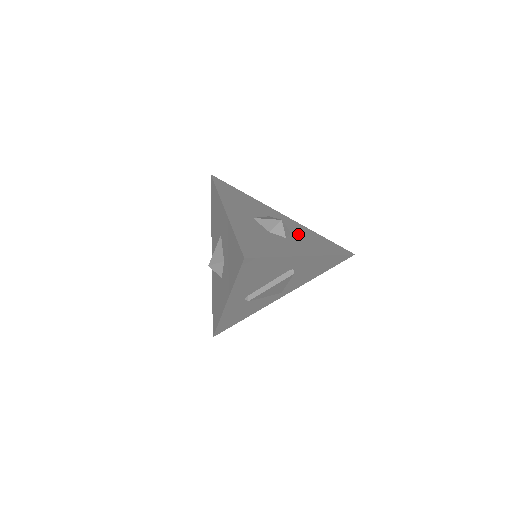
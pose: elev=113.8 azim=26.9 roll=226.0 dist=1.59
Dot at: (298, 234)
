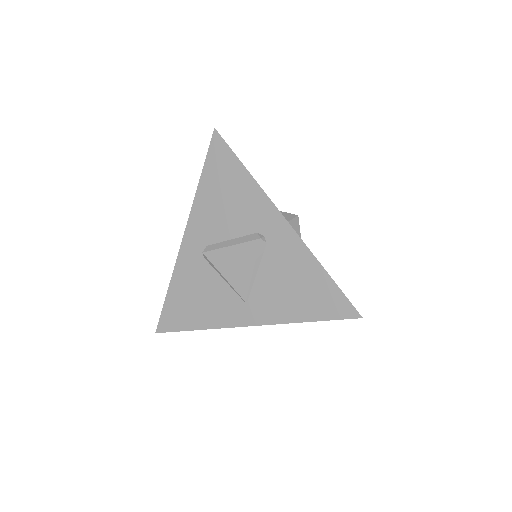
Dot at: occluded
